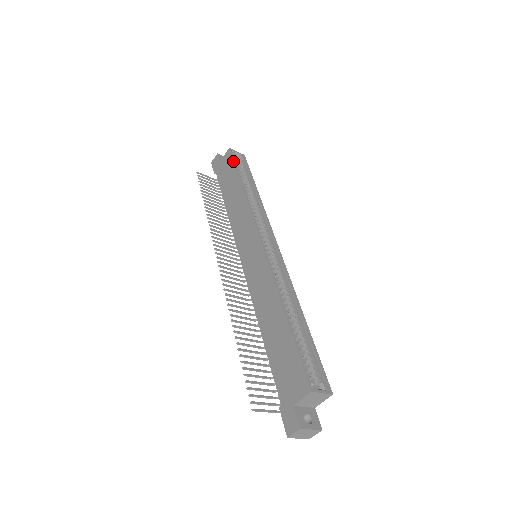
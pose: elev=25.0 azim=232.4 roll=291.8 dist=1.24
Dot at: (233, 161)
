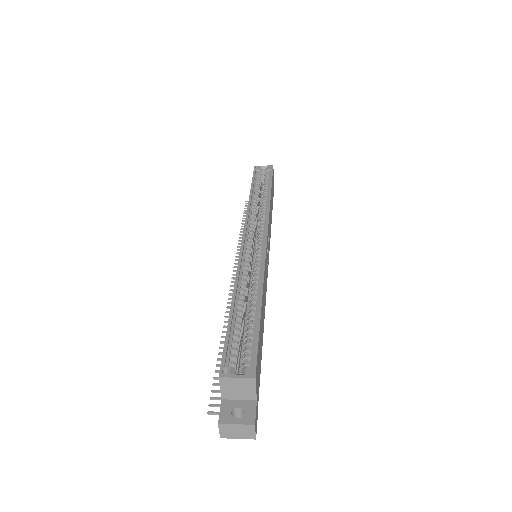
Dot at: occluded
